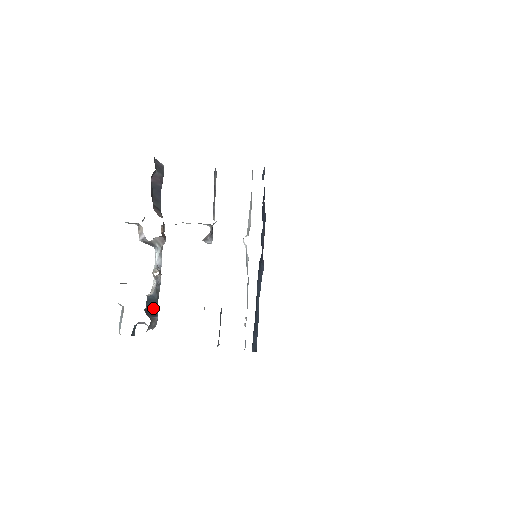
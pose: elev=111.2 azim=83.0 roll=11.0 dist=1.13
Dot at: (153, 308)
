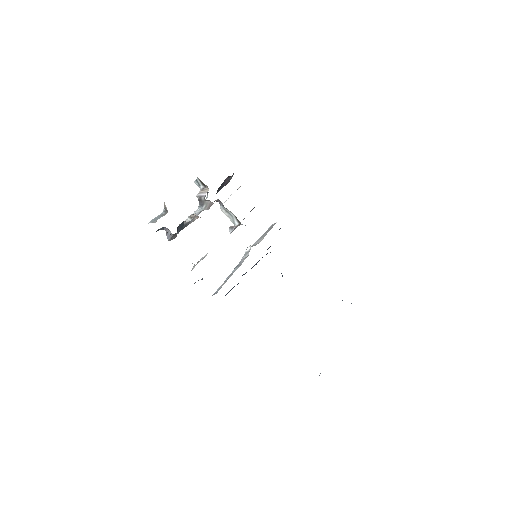
Dot at: (178, 230)
